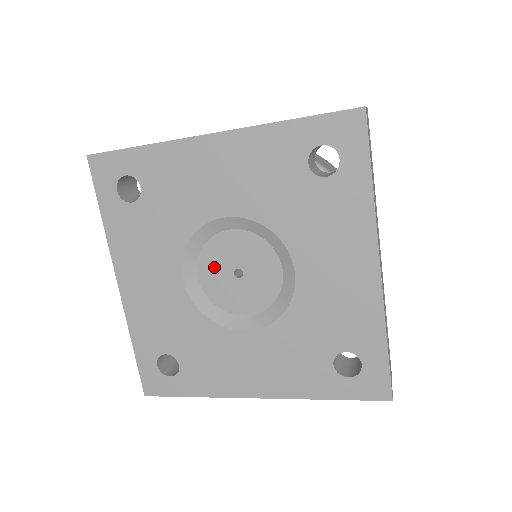
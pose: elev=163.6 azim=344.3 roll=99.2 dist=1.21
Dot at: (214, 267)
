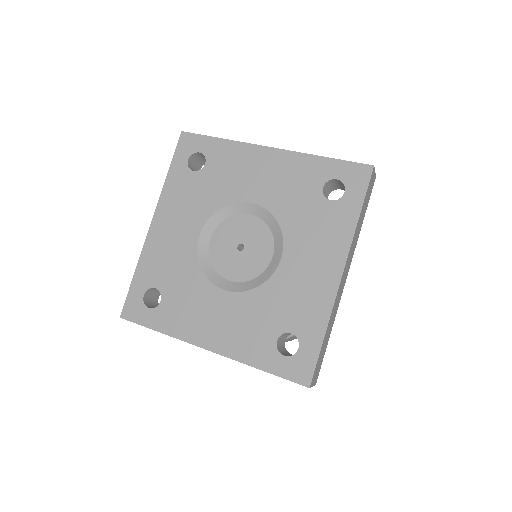
Dot at: (226, 237)
